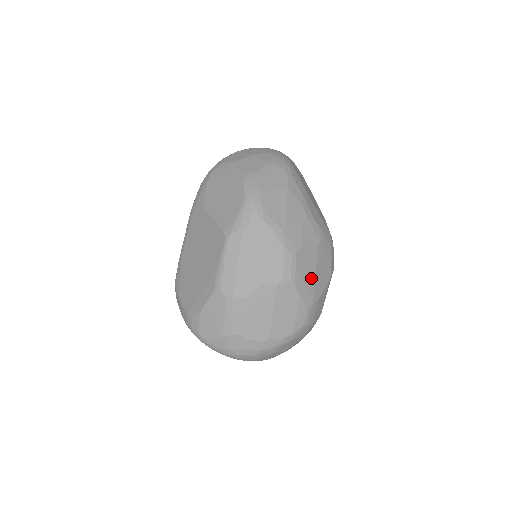
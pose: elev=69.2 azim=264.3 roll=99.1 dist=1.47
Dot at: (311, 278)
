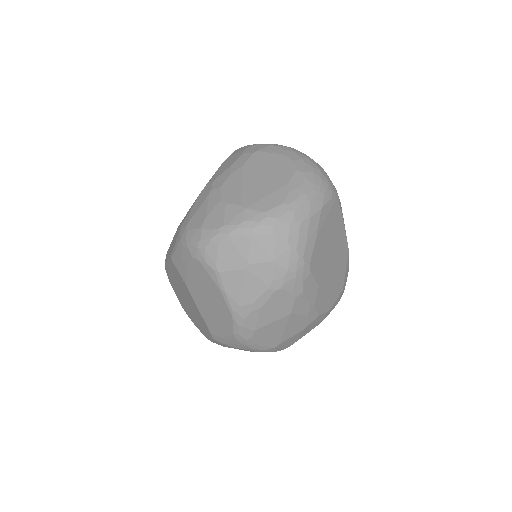
Dot at: occluded
